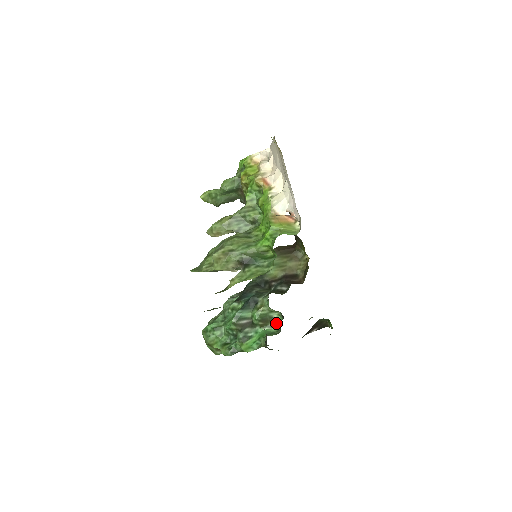
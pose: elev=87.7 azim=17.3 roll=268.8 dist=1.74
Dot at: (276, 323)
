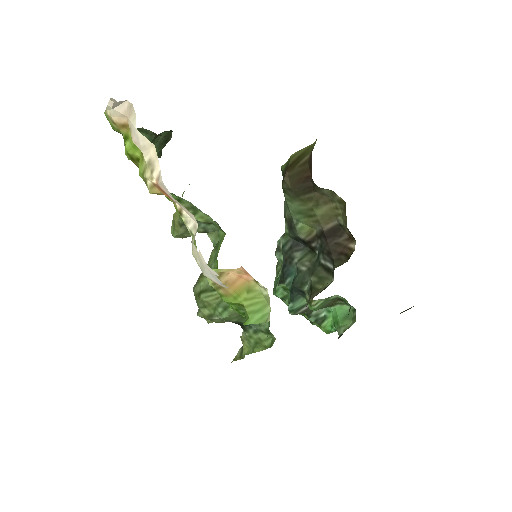
Dot at: (346, 303)
